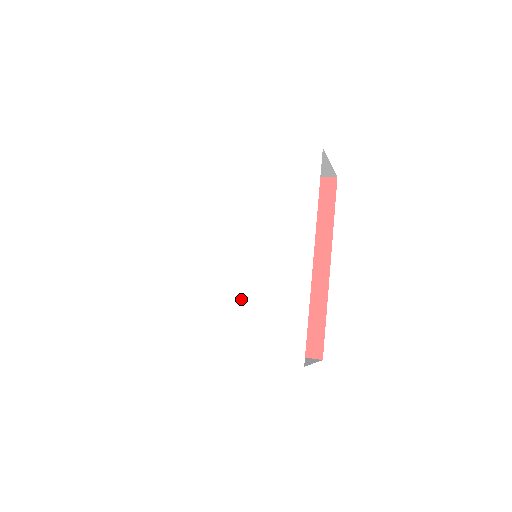
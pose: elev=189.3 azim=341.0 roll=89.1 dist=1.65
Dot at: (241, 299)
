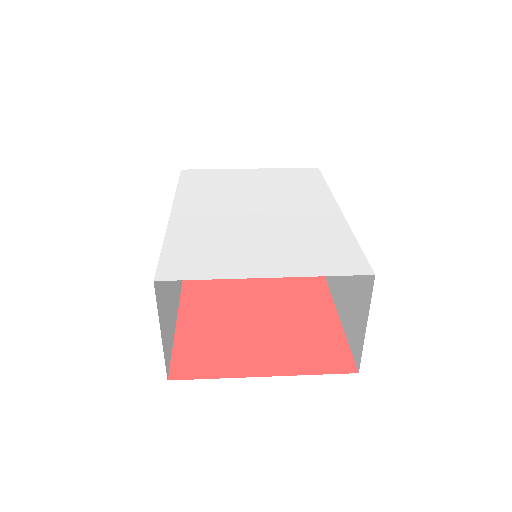
Dot at: (267, 238)
